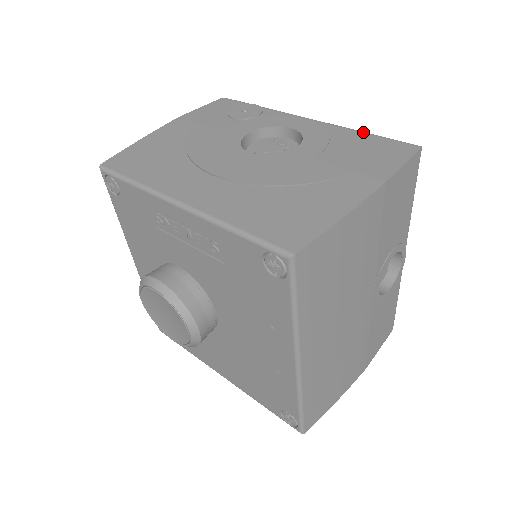
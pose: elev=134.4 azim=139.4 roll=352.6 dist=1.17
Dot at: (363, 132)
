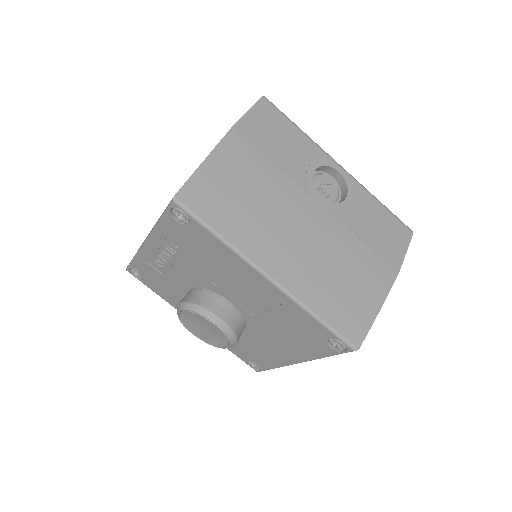
Dot at: occluded
